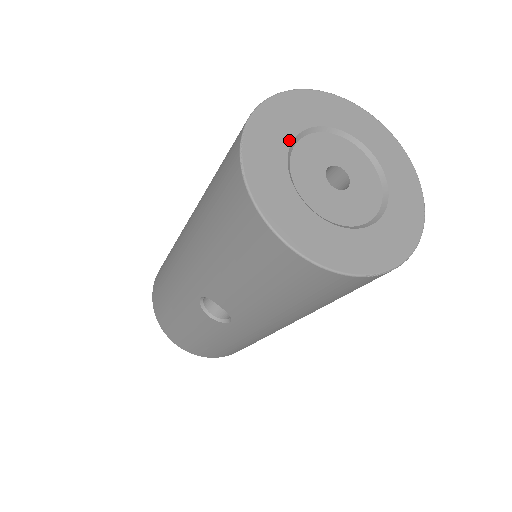
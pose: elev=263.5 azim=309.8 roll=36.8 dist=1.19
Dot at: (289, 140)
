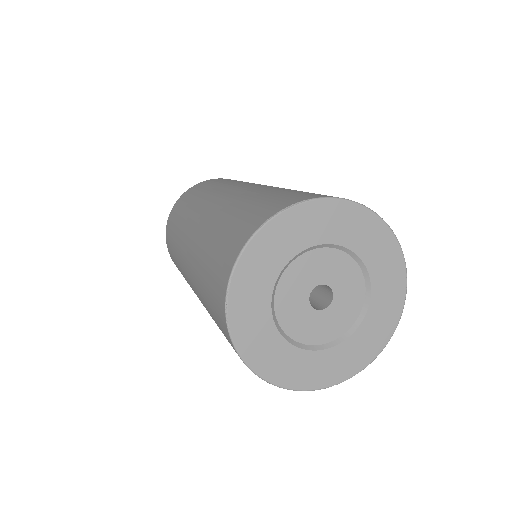
Dot at: (274, 277)
